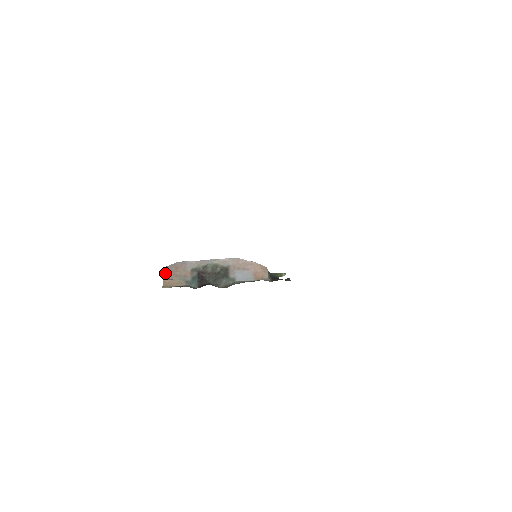
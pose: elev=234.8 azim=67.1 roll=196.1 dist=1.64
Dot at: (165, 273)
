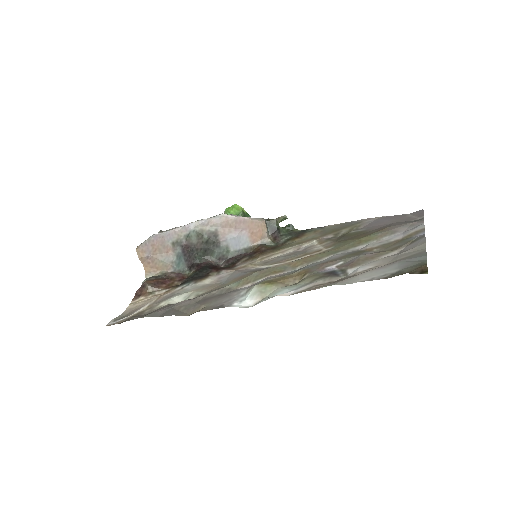
Dot at: (142, 257)
